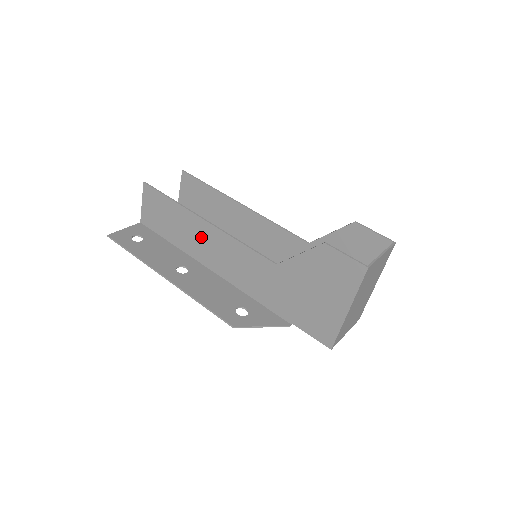
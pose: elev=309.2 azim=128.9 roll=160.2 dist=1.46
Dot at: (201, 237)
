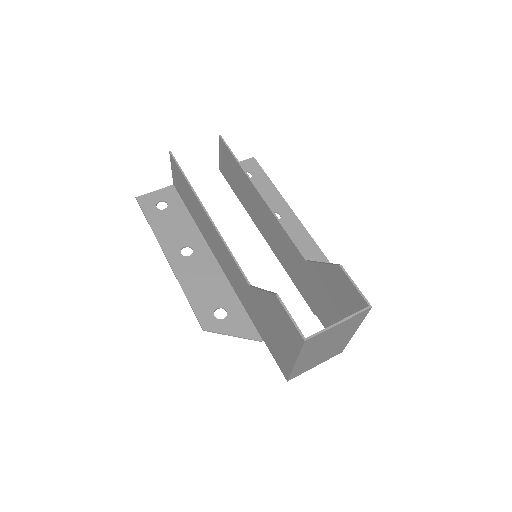
Dot at: (206, 225)
